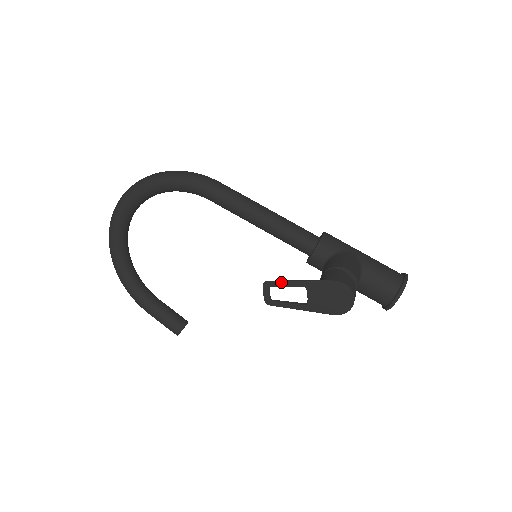
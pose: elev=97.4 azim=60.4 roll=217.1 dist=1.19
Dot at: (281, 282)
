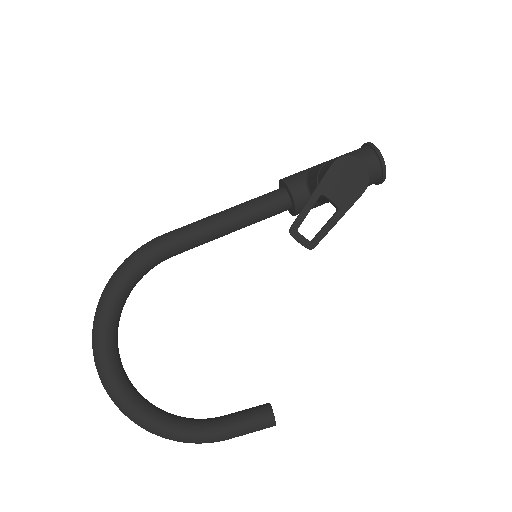
Dot at: (301, 214)
